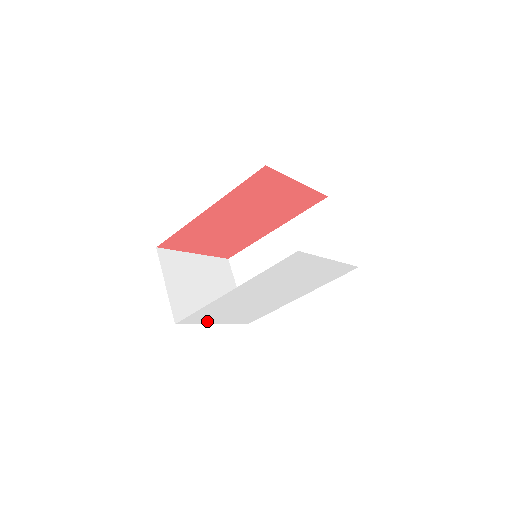
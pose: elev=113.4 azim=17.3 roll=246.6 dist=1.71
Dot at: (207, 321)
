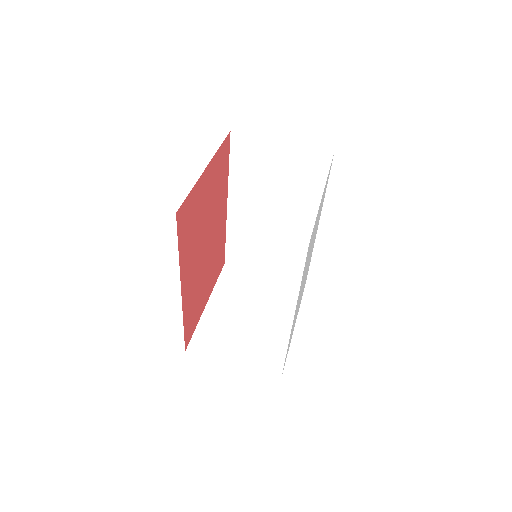
Dot at: (291, 338)
